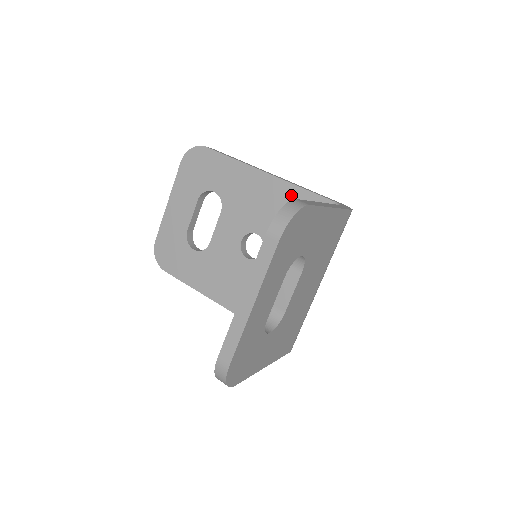
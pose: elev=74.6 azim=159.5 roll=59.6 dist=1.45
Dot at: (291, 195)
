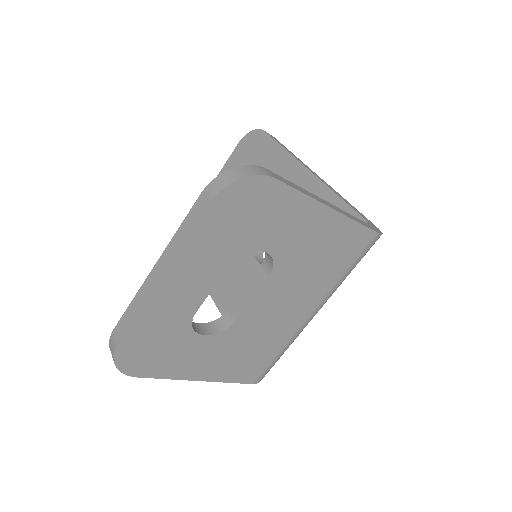
Dot at: occluded
